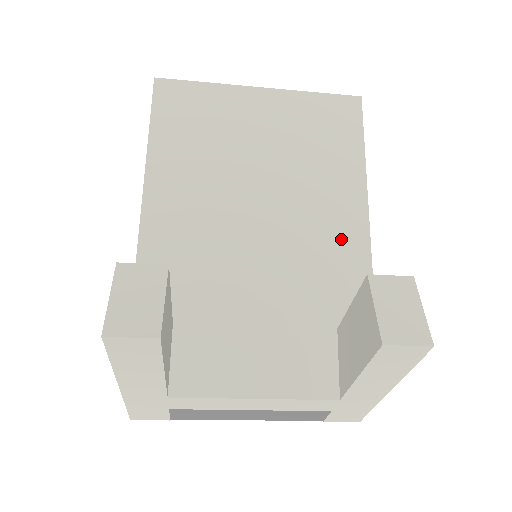
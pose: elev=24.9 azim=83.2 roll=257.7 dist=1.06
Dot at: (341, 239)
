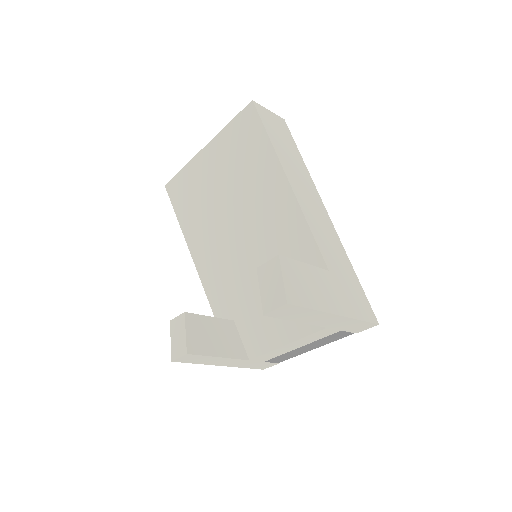
Dot at: (284, 220)
